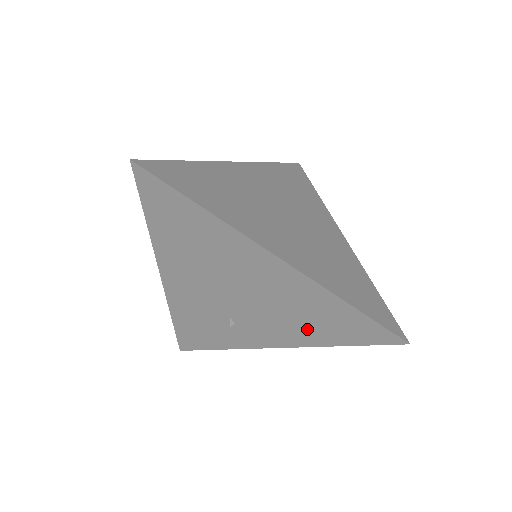
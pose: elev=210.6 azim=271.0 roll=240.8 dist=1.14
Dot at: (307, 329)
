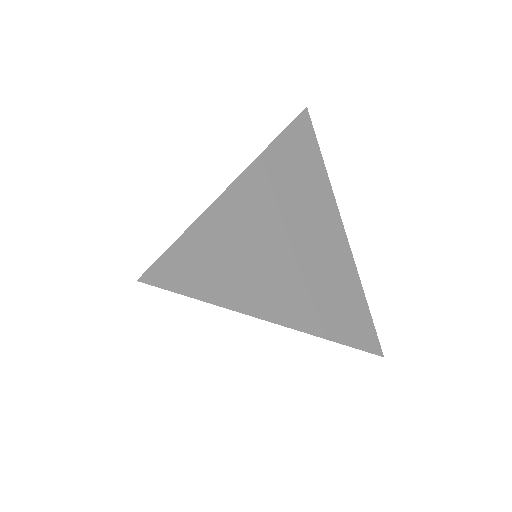
Dot at: occluded
